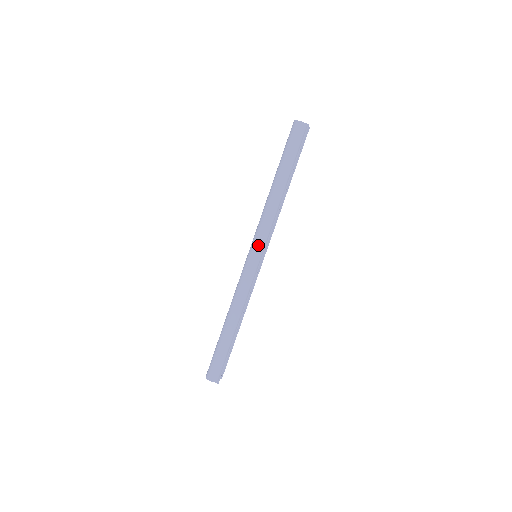
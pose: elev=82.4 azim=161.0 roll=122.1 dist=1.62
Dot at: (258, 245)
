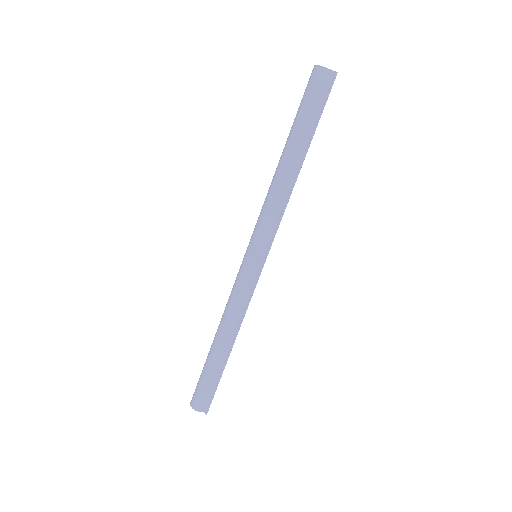
Dot at: (260, 244)
